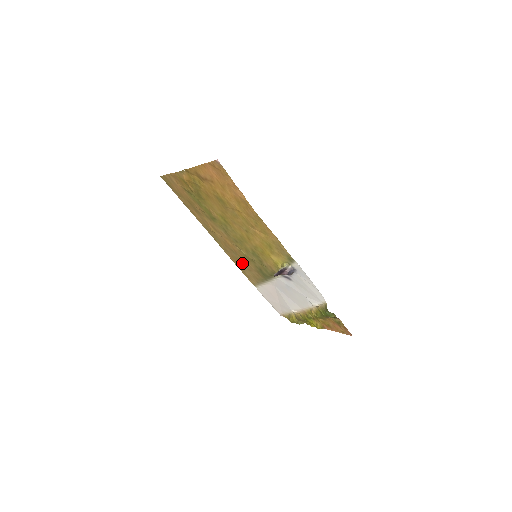
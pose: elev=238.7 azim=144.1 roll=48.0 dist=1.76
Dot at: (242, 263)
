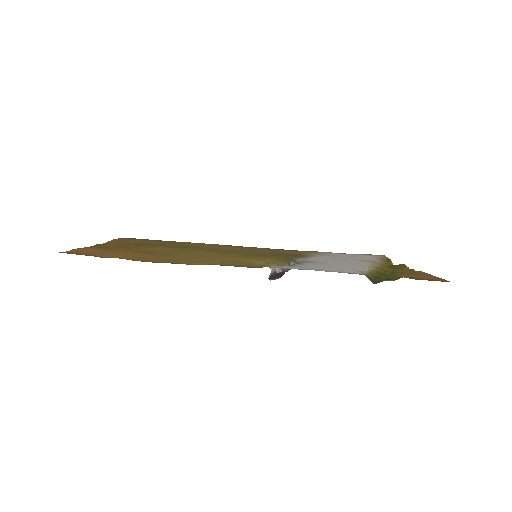
Dot at: occluded
